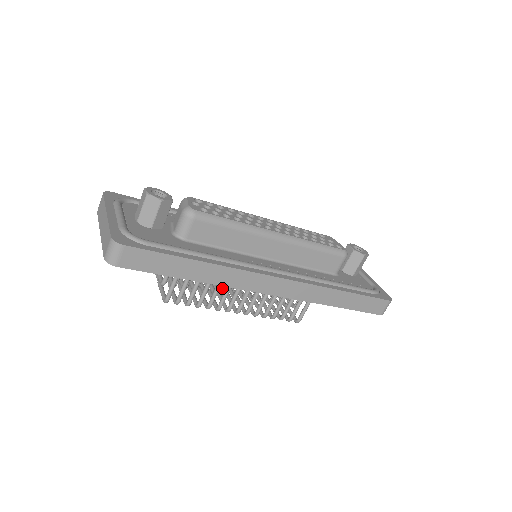
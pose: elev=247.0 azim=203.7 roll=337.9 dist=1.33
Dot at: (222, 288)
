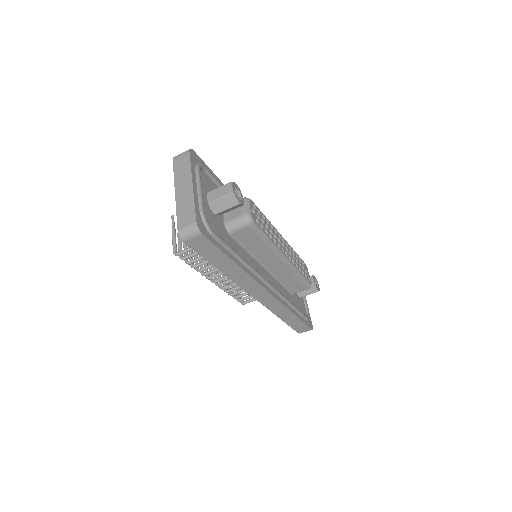
Dot at: occluded
